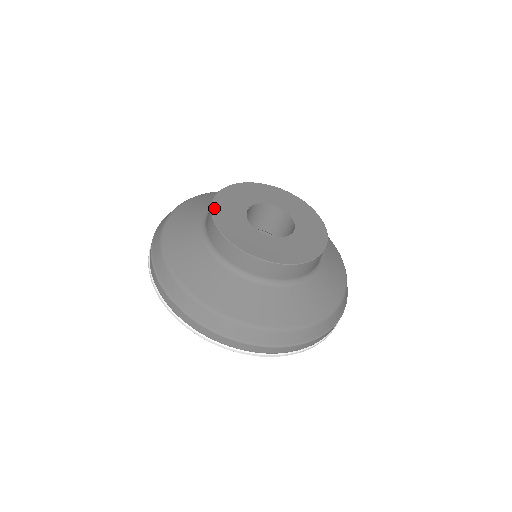
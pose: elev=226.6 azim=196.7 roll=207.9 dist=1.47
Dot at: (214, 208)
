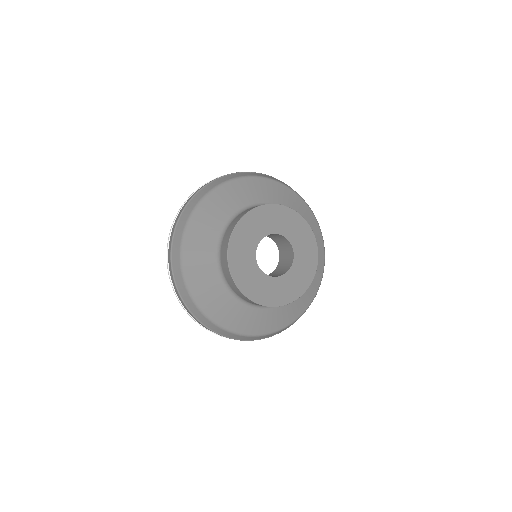
Dot at: (232, 271)
